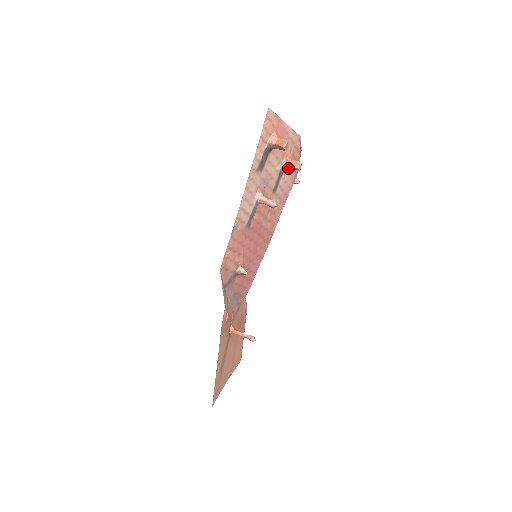
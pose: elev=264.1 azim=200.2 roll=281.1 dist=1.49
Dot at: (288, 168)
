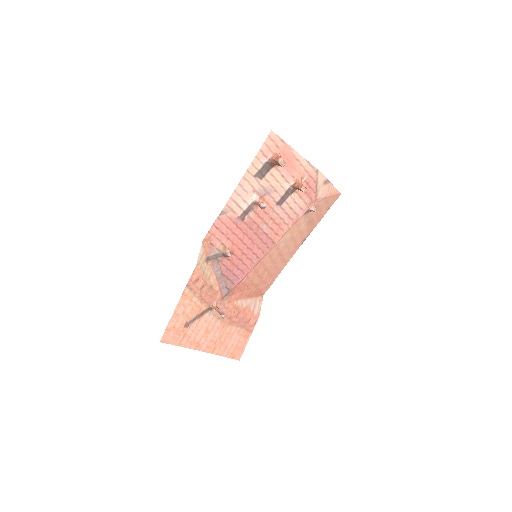
Dot at: (300, 192)
